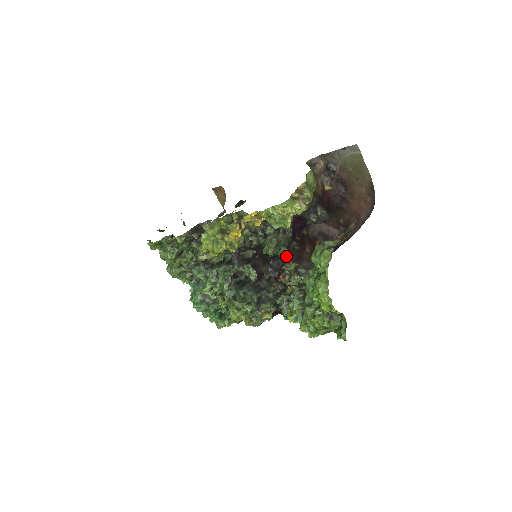
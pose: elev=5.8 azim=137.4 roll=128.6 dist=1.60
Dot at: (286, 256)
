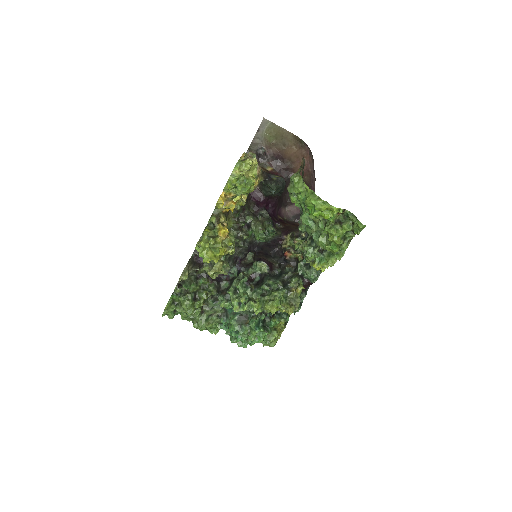
Dot at: (277, 233)
